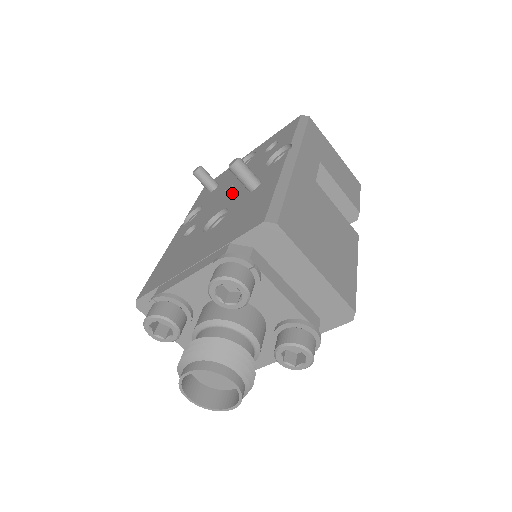
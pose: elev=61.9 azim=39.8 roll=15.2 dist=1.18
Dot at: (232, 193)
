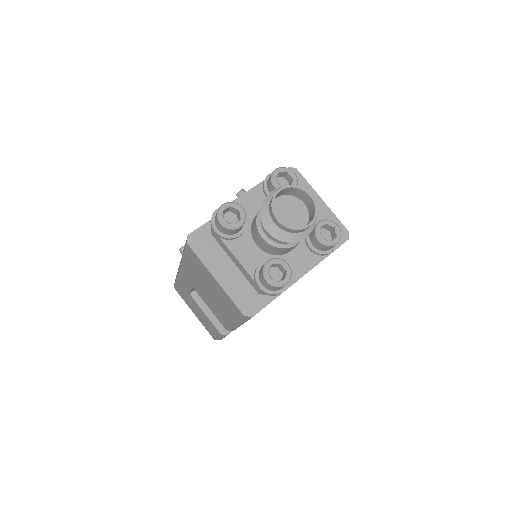
Dot at: occluded
